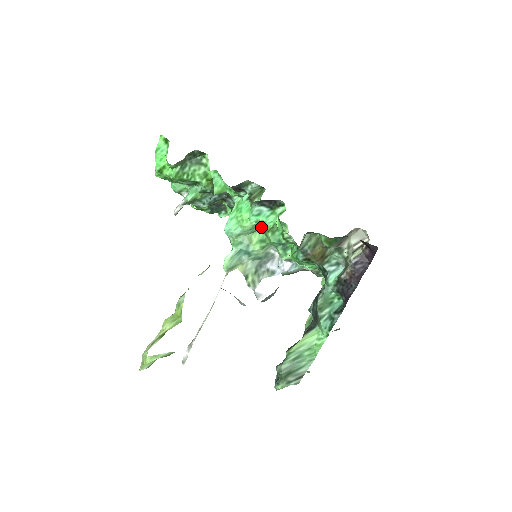
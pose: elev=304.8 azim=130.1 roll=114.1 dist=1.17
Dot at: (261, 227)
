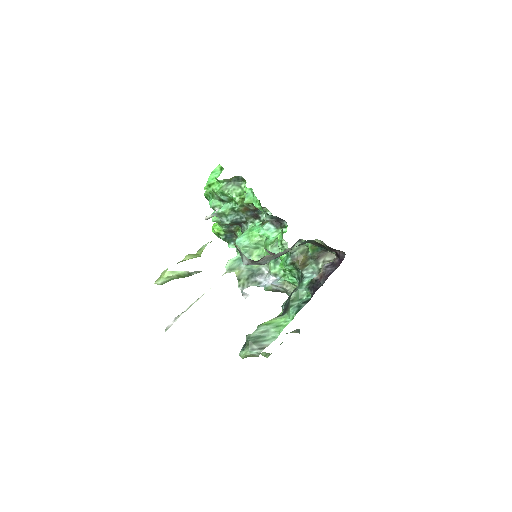
Dot at: (264, 242)
